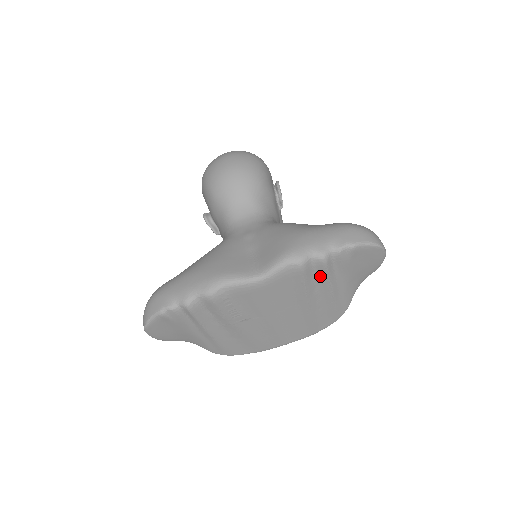
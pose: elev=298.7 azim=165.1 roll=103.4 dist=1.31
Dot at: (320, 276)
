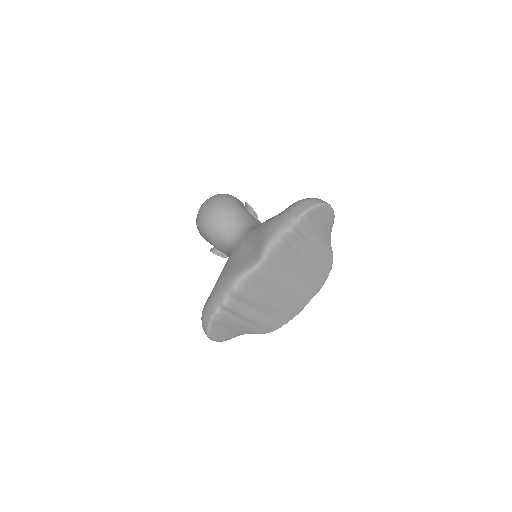
Dot at: (297, 243)
